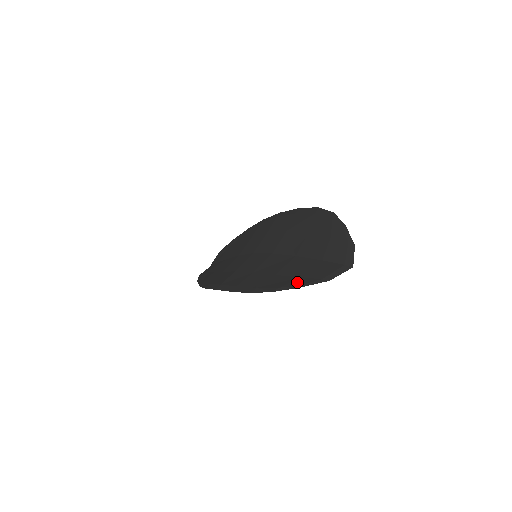
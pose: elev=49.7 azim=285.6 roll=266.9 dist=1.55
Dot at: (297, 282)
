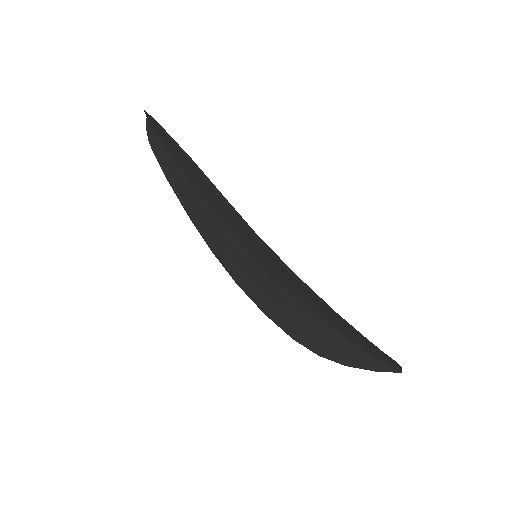
Dot at: (341, 359)
